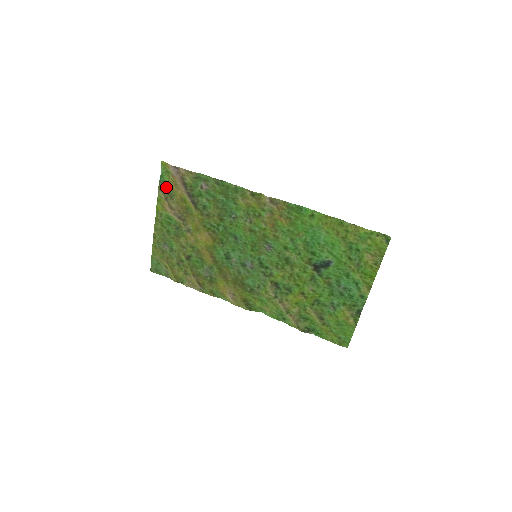
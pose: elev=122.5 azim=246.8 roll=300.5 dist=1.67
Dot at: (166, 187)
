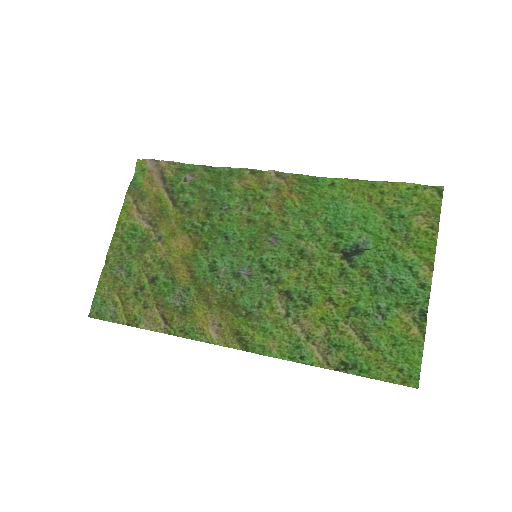
Dot at: (137, 189)
